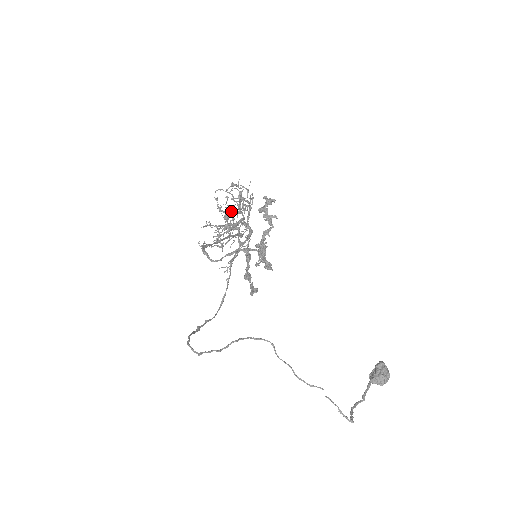
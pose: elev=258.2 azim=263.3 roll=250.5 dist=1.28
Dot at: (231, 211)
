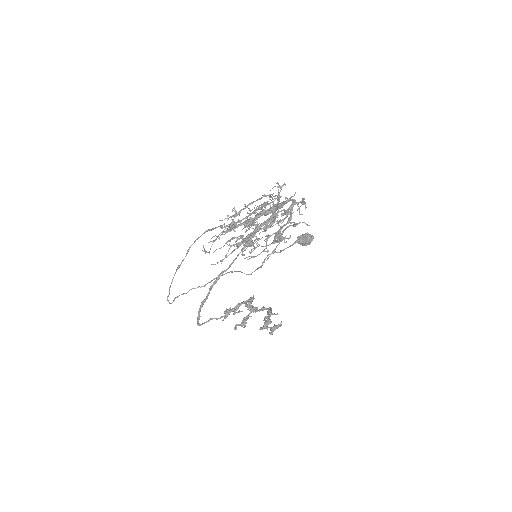
Dot at: (259, 230)
